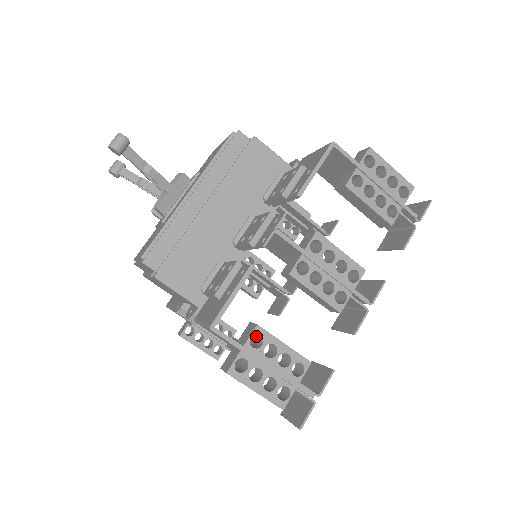
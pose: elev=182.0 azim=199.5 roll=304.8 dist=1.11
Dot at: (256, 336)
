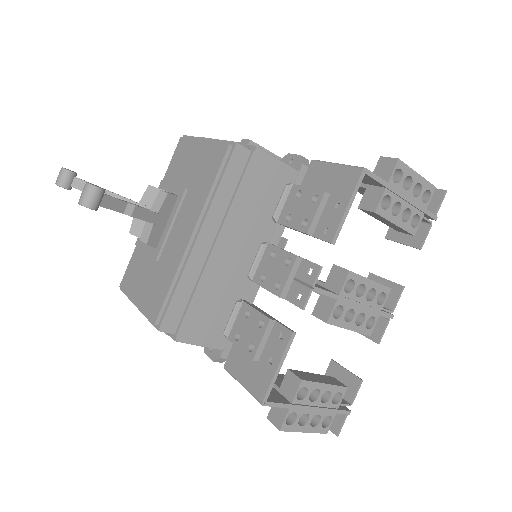
Dot at: occluded
